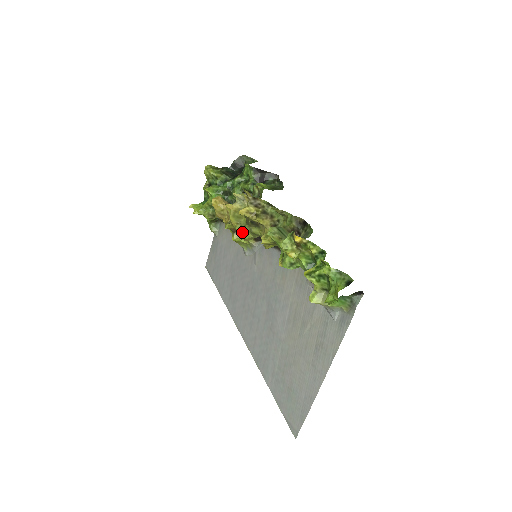
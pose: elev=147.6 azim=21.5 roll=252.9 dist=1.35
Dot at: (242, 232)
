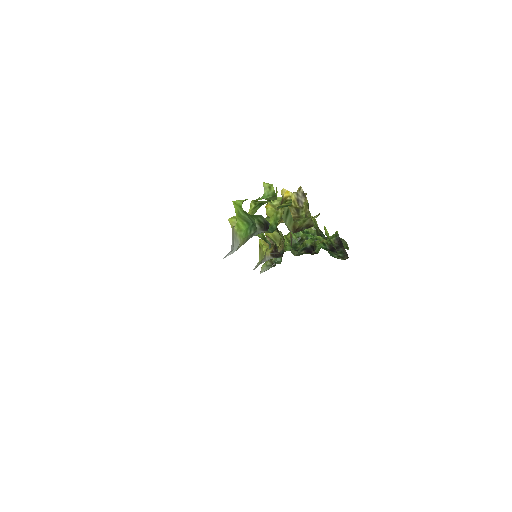
Dot at: occluded
